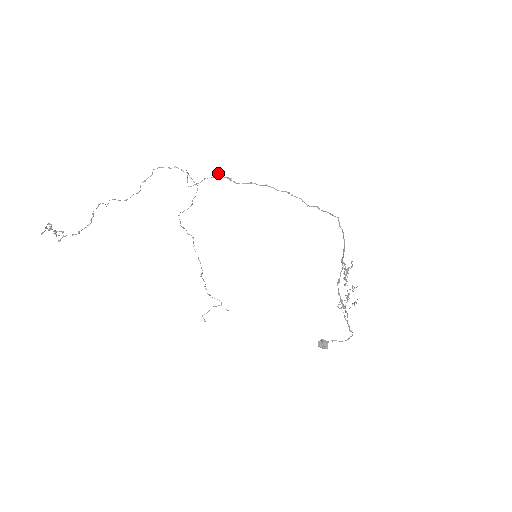
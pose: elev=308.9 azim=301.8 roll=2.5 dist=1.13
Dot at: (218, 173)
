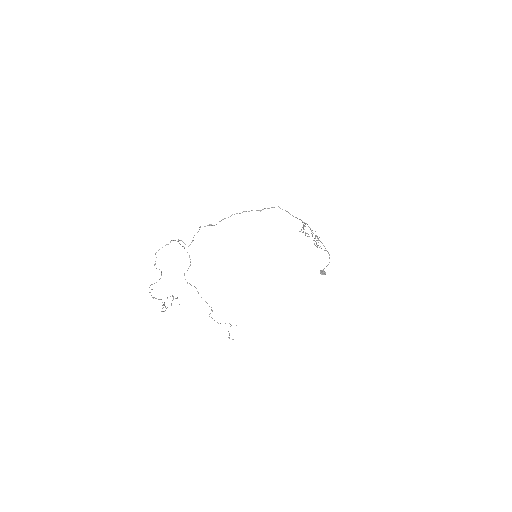
Dot at: (199, 227)
